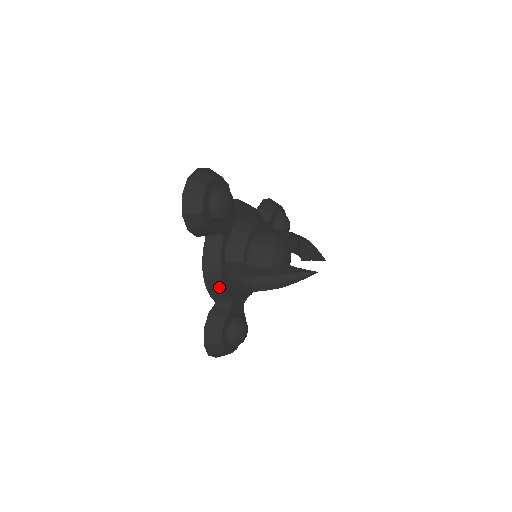
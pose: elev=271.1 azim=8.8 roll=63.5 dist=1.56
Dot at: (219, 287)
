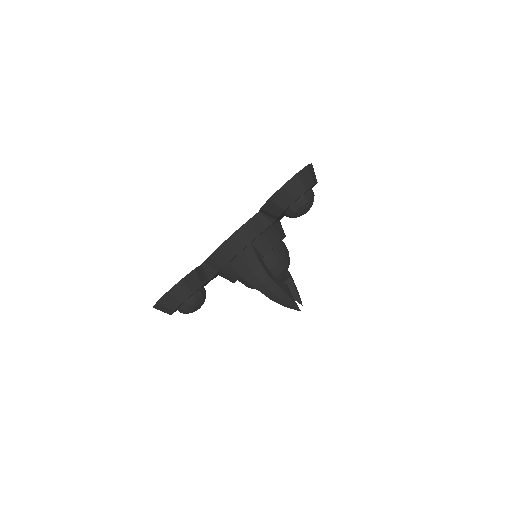
Dot at: (227, 258)
